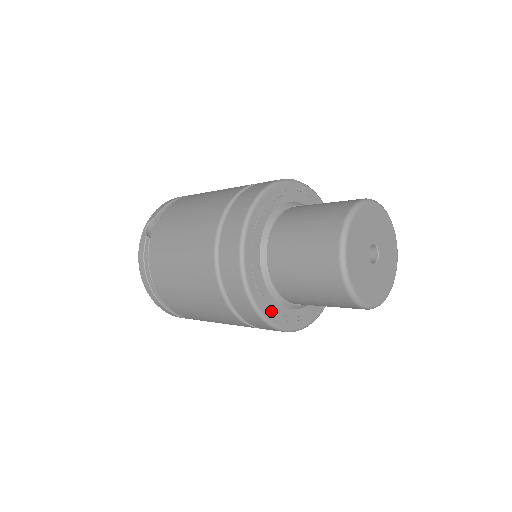
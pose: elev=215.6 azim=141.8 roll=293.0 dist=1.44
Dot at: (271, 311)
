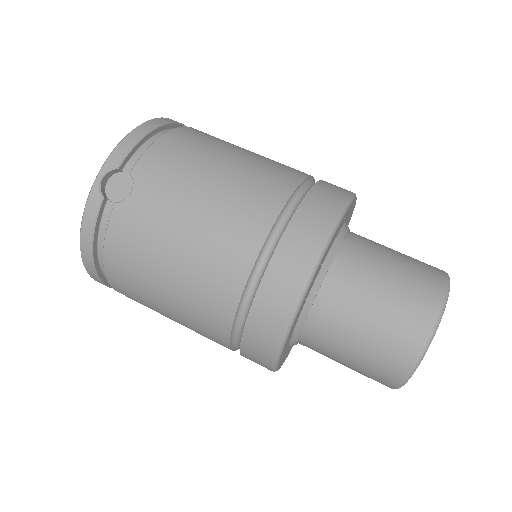
Dot at: (282, 359)
